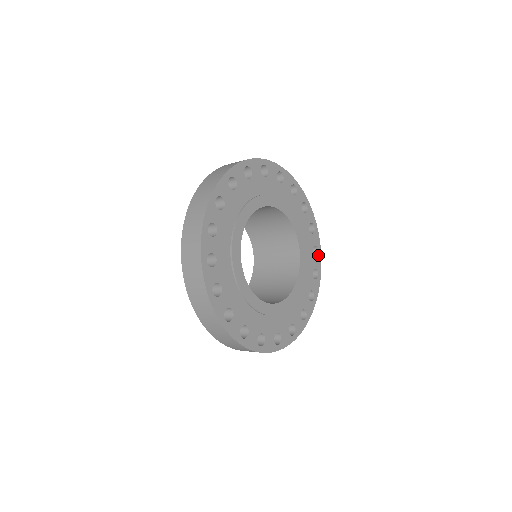
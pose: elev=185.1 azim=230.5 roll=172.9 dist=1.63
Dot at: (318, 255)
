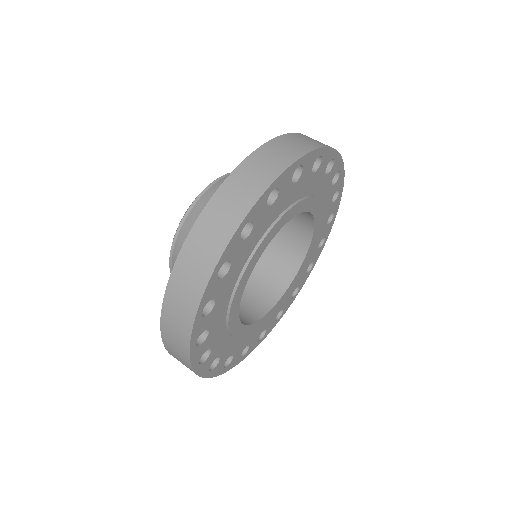
Dot at: (322, 156)
